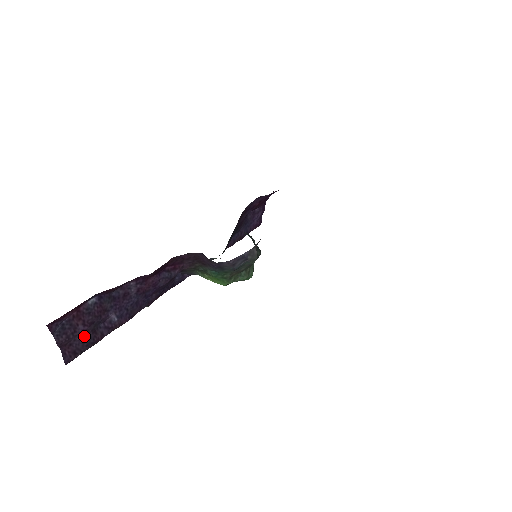
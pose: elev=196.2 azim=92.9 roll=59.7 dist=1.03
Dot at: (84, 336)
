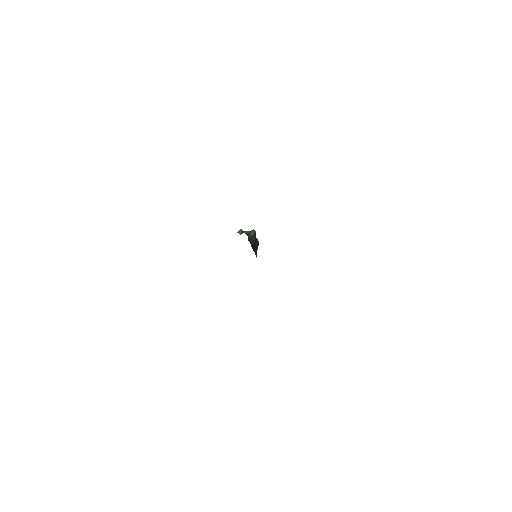
Dot at: occluded
